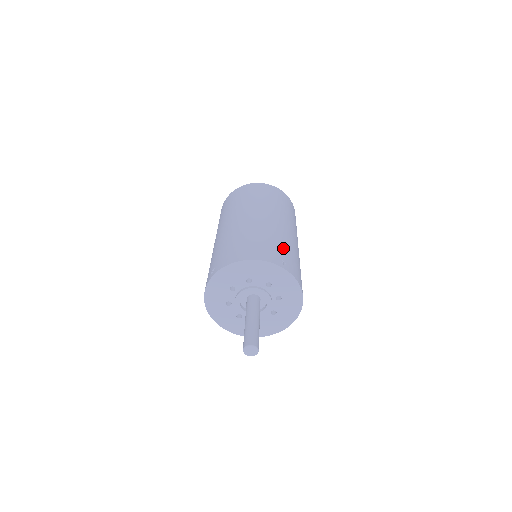
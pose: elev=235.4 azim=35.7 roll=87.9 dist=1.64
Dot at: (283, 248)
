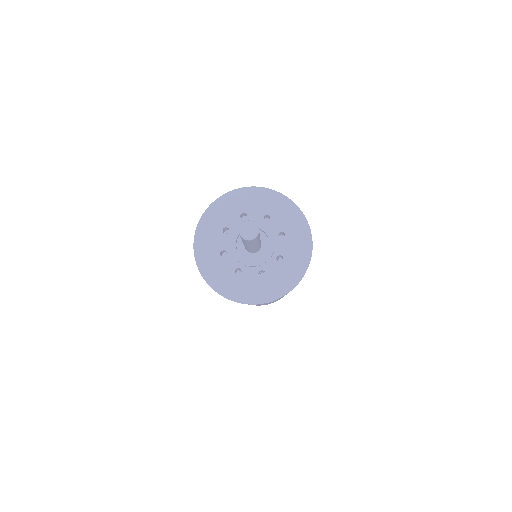
Dot at: occluded
